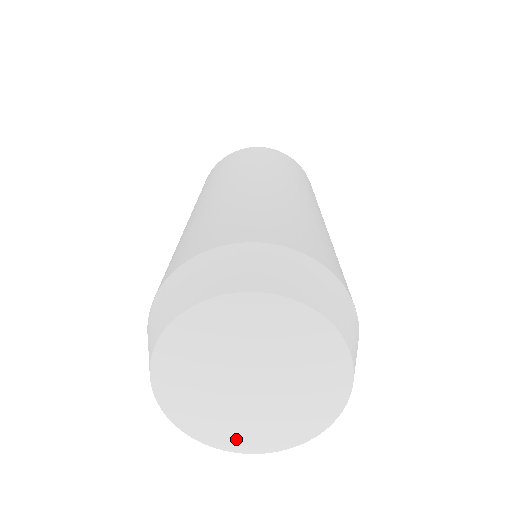
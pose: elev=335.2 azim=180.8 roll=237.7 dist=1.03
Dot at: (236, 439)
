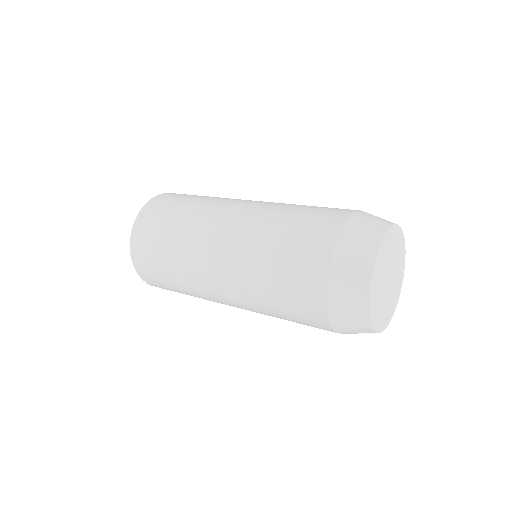
Dot at: (375, 312)
